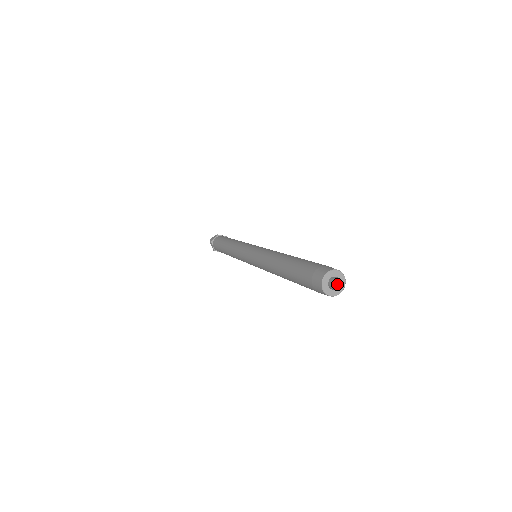
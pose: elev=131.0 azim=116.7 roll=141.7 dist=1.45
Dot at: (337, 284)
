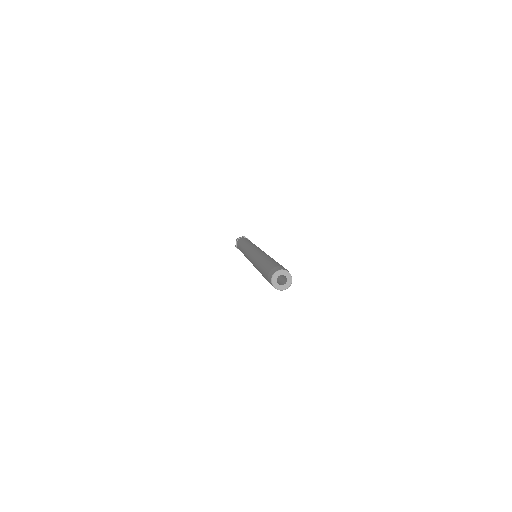
Dot at: (286, 278)
